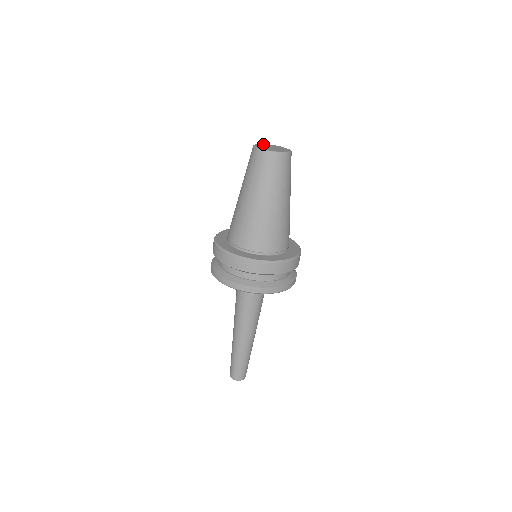
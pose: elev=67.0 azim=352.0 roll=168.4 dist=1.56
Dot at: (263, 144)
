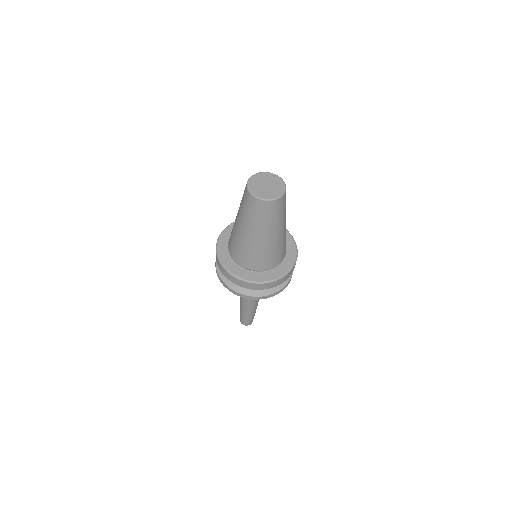
Dot at: (257, 175)
